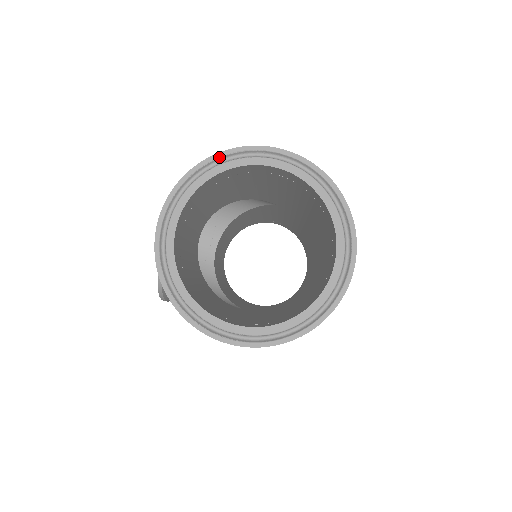
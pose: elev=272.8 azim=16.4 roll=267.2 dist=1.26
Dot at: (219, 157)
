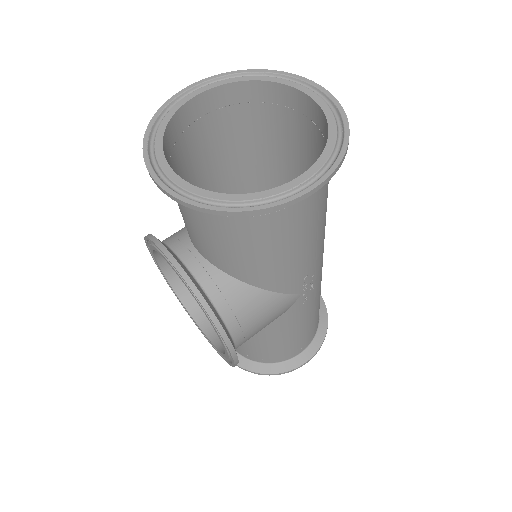
Dot at: (154, 122)
